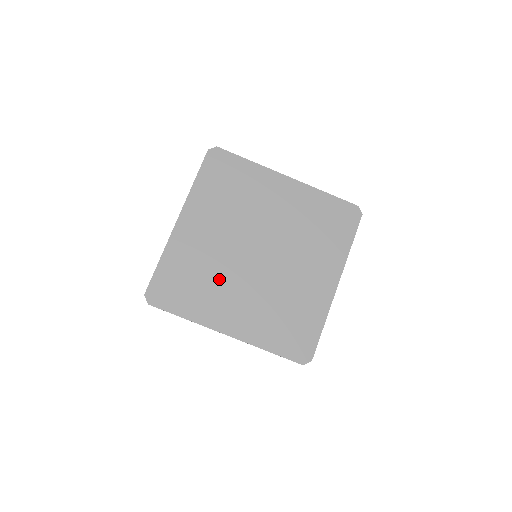
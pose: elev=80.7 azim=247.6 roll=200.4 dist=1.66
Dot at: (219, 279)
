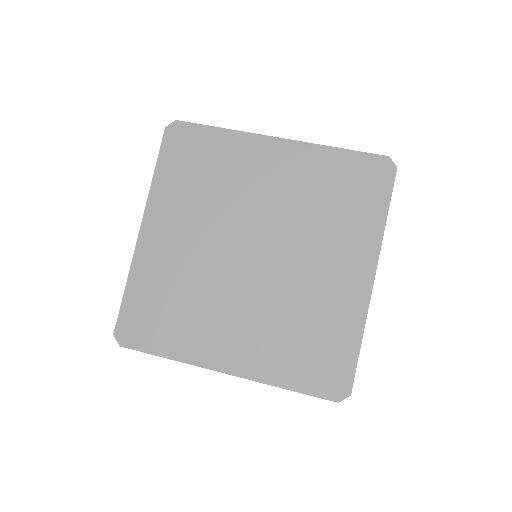
Dot at: (204, 298)
